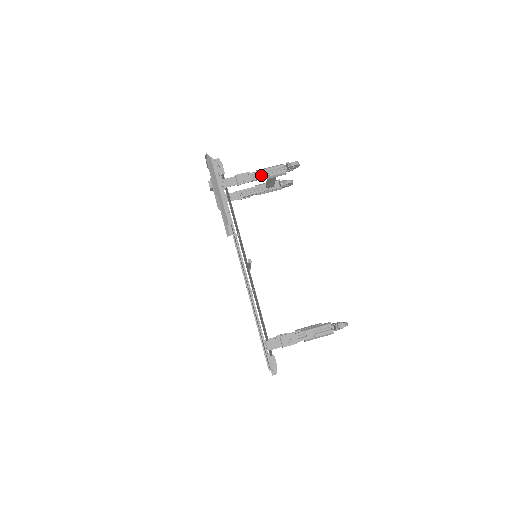
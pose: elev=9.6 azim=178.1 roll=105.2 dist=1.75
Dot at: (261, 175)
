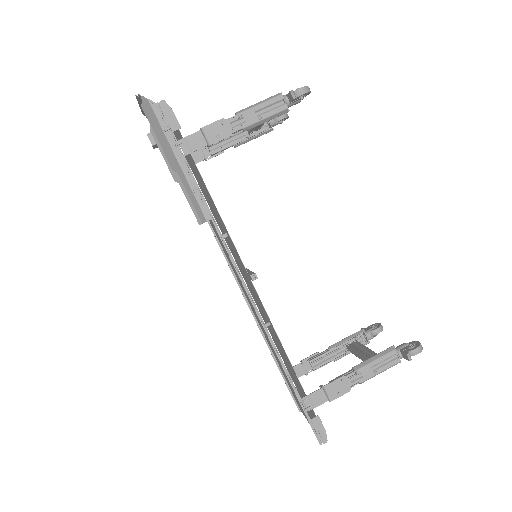
Dot at: (246, 121)
